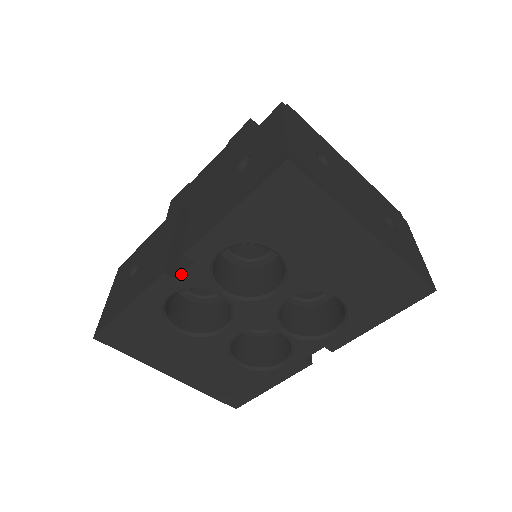
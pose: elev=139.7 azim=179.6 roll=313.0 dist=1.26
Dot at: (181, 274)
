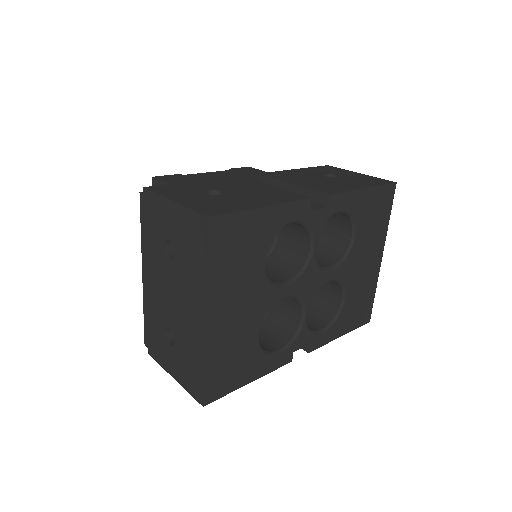
Dot at: (316, 208)
